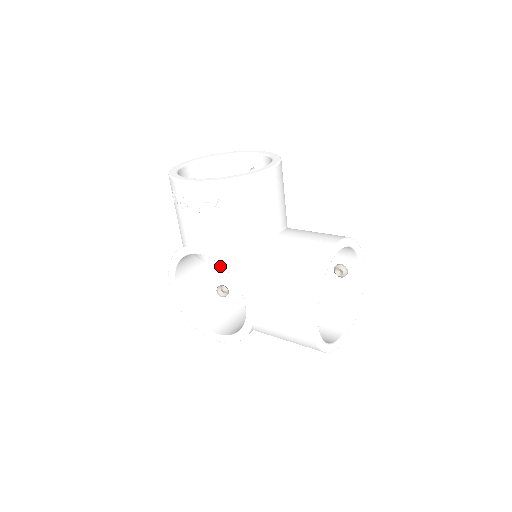
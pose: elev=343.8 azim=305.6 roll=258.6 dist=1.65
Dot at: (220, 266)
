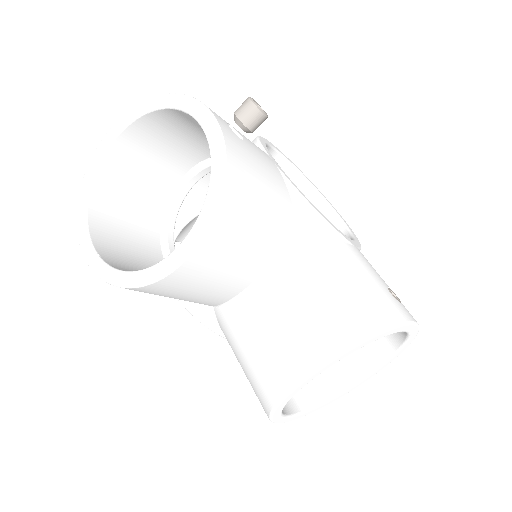
Dot at: occluded
